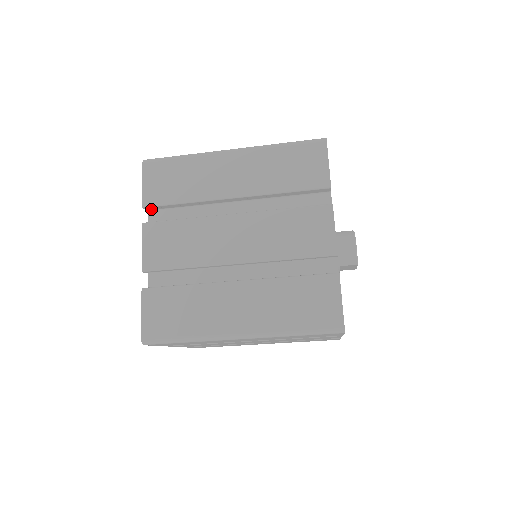
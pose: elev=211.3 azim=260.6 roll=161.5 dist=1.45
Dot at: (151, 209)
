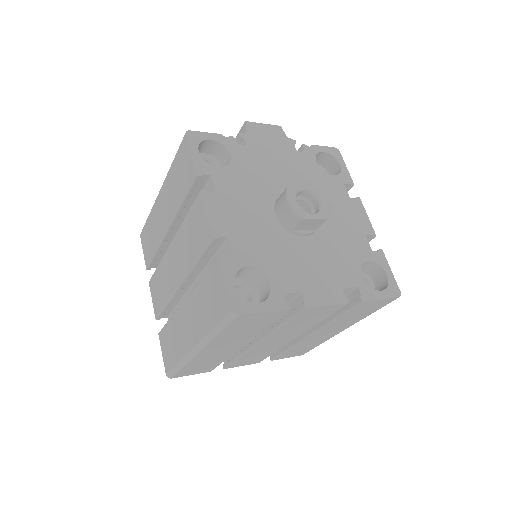
Dot at: (157, 266)
